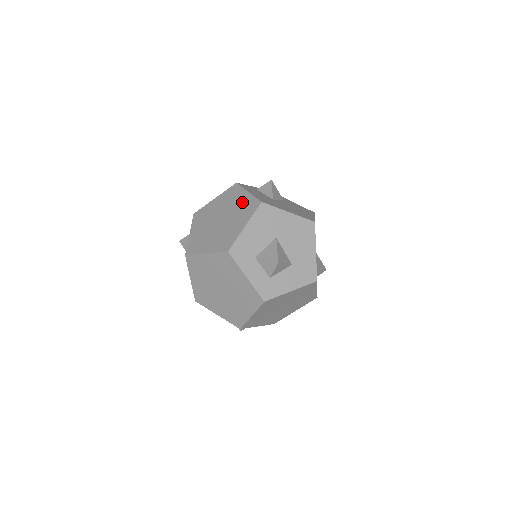
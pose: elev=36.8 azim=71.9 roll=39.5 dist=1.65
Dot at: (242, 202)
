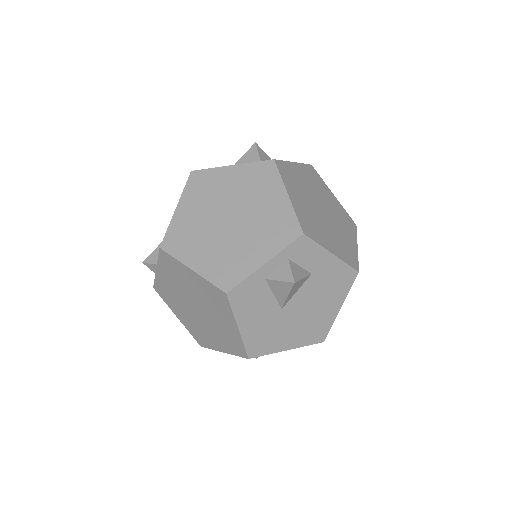
Dot at: (226, 329)
